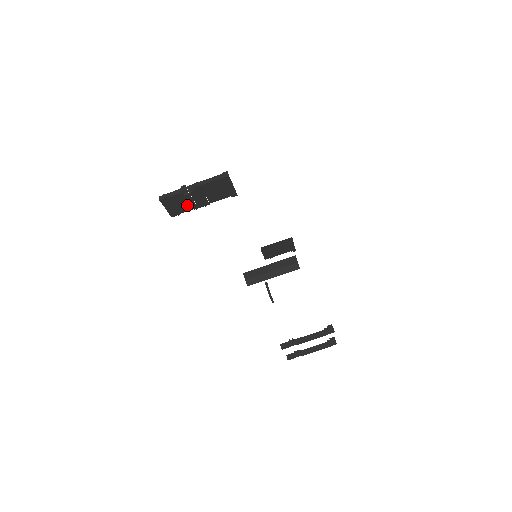
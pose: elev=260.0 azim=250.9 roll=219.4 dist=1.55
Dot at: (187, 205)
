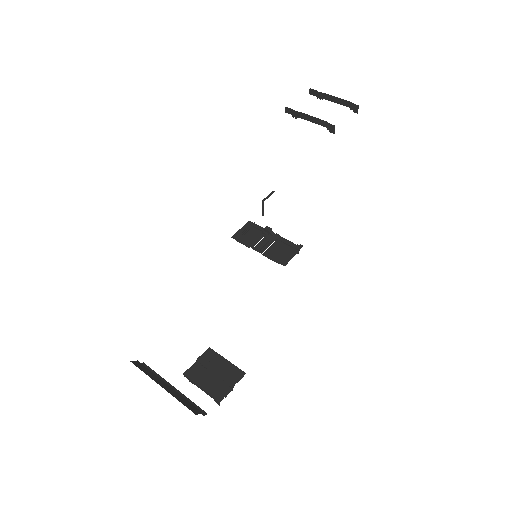
Dot at: (251, 241)
